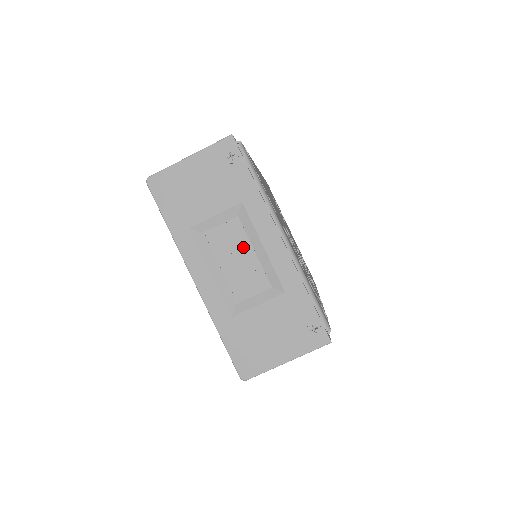
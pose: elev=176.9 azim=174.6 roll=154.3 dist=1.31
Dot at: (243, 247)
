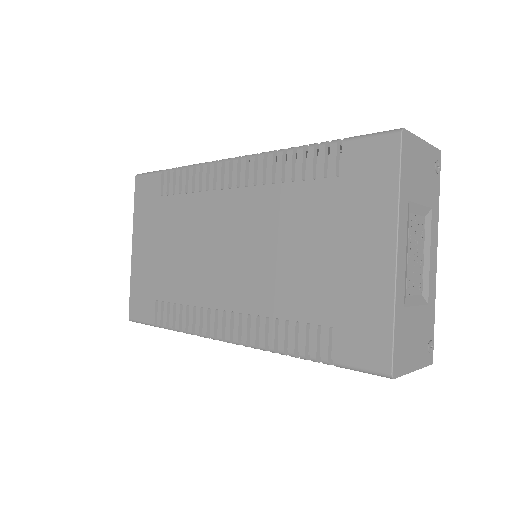
Dot at: (421, 246)
